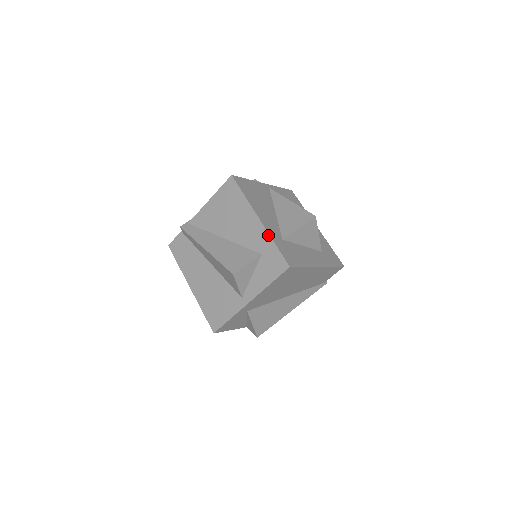
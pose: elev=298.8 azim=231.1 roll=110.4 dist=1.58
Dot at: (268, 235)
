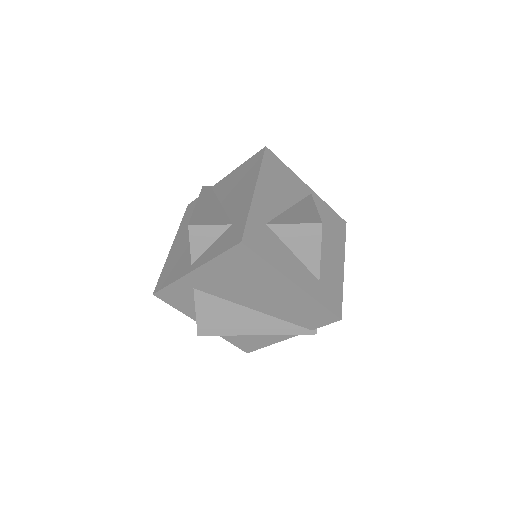
Dot at: (249, 206)
